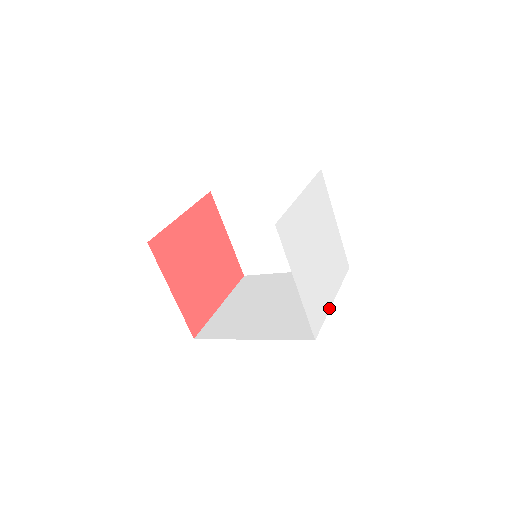
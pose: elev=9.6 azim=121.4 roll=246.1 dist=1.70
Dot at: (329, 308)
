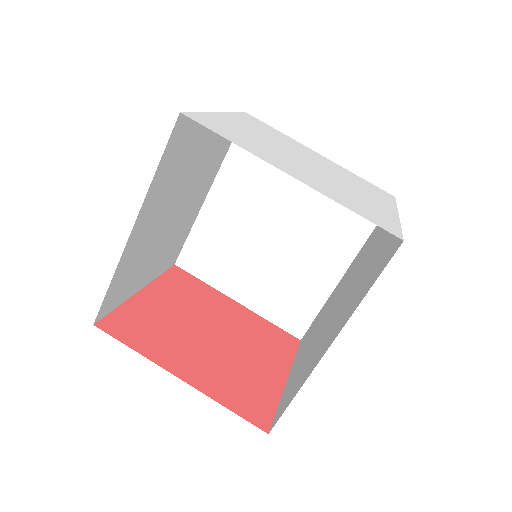
Dot at: occluded
